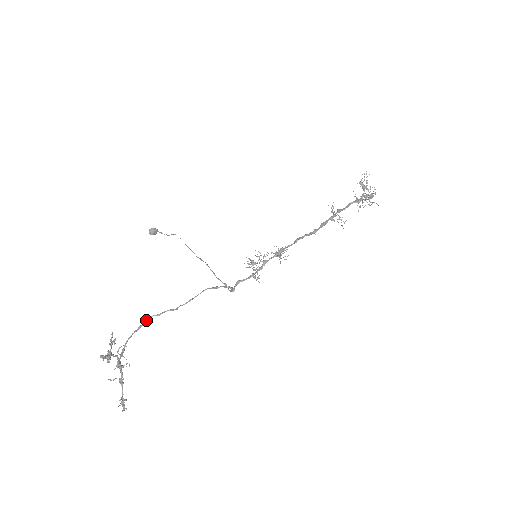
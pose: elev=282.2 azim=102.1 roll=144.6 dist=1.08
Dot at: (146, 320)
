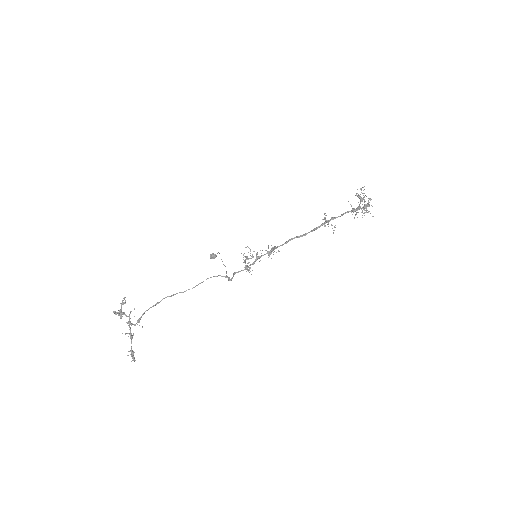
Dot at: (162, 299)
